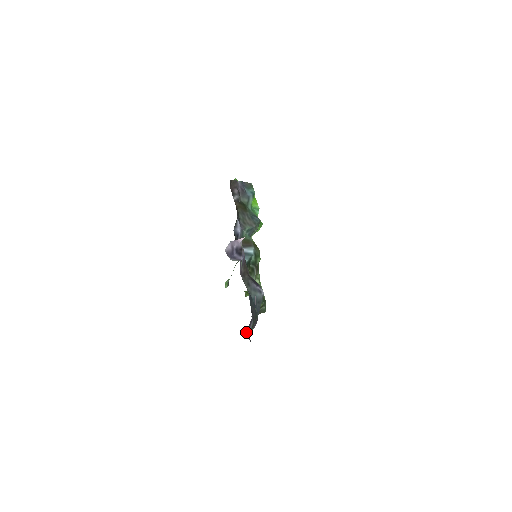
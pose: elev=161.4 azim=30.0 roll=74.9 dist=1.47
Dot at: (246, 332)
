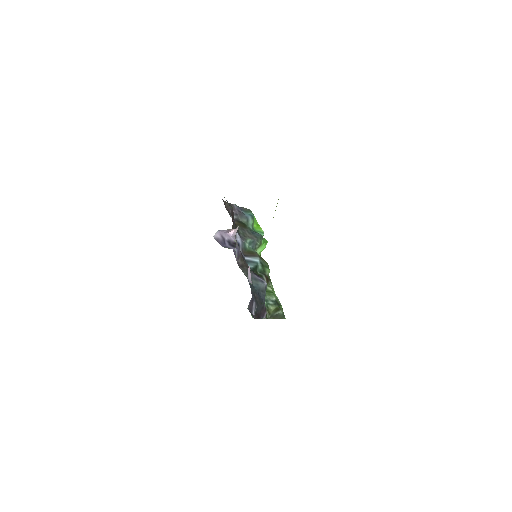
Dot at: occluded
